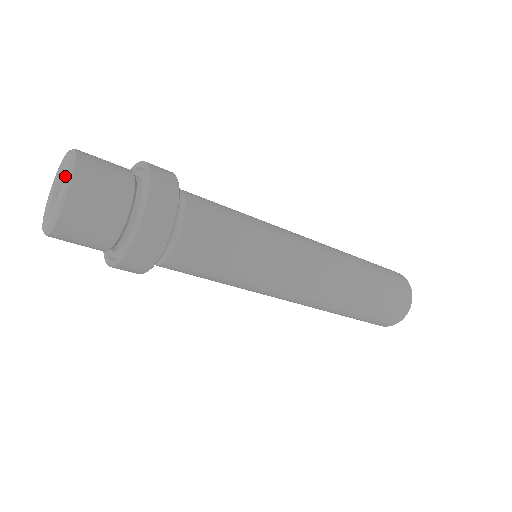
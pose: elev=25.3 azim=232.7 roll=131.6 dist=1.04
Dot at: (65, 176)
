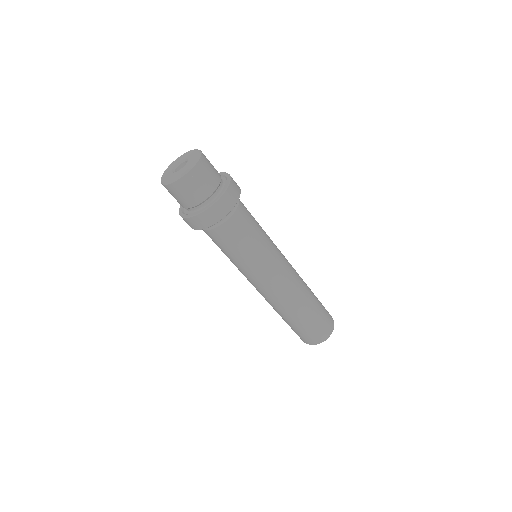
Dot at: (191, 161)
